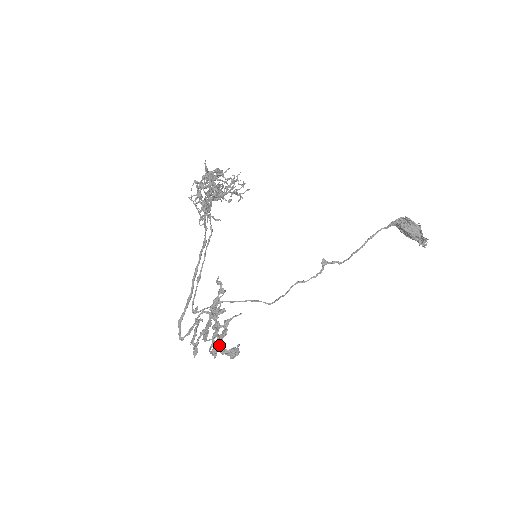
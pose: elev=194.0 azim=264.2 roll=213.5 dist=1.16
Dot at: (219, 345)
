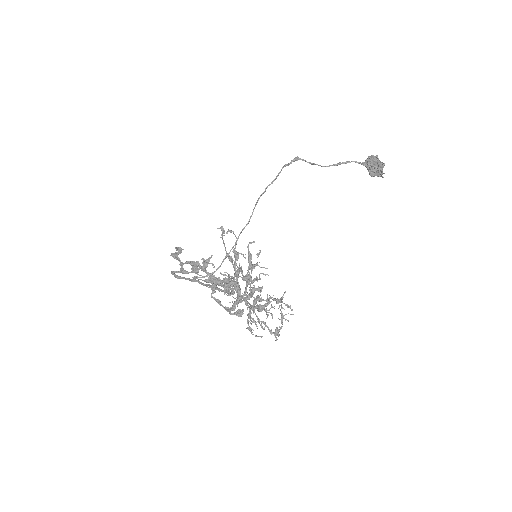
Dot at: (229, 312)
